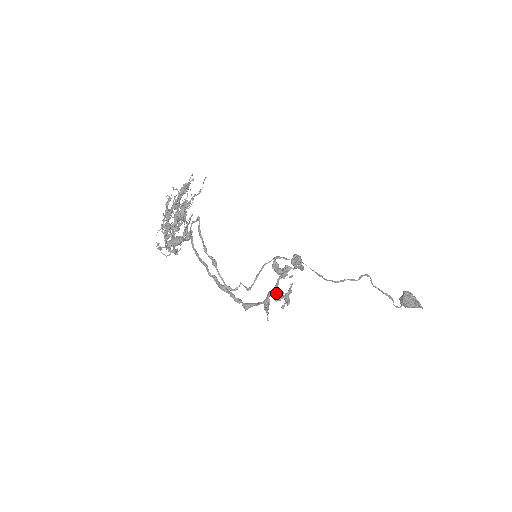
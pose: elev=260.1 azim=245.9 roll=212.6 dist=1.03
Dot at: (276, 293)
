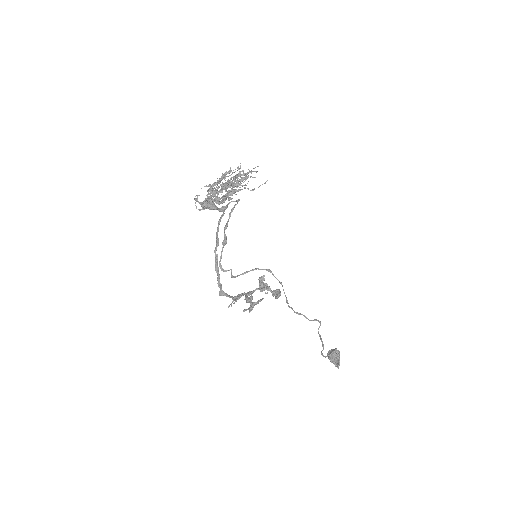
Dot at: occluded
